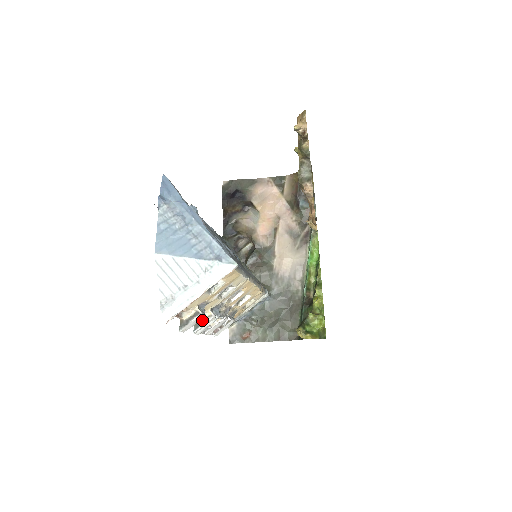
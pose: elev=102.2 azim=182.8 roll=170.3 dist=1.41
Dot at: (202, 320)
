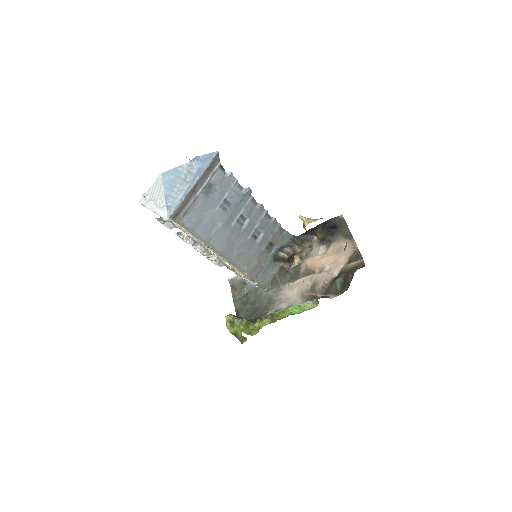
Dot at: (182, 234)
